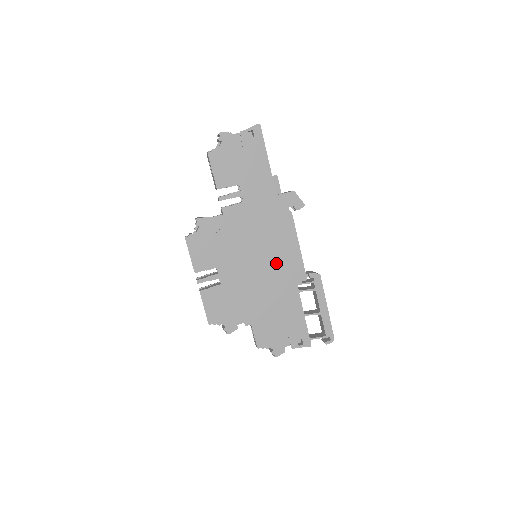
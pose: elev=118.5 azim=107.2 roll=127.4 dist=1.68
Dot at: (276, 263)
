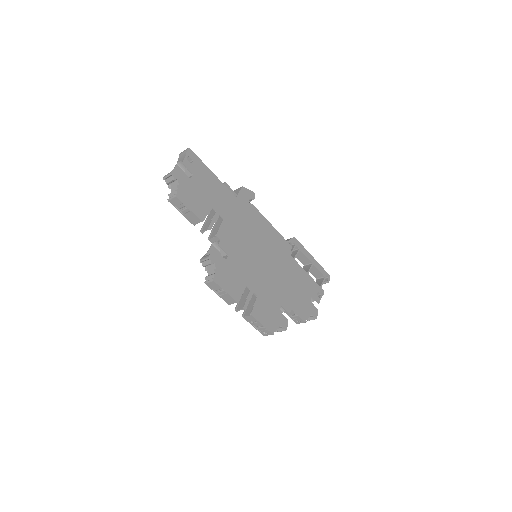
Dot at: (271, 250)
